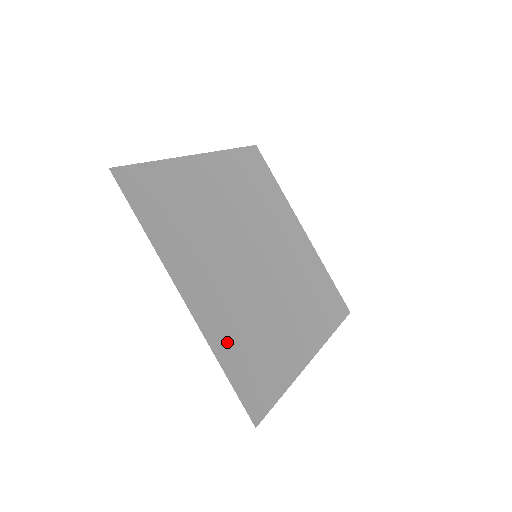
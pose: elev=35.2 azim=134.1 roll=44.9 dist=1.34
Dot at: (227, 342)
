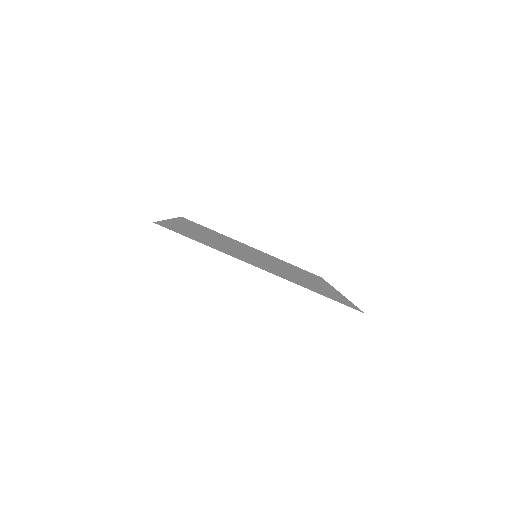
Dot at: (180, 227)
